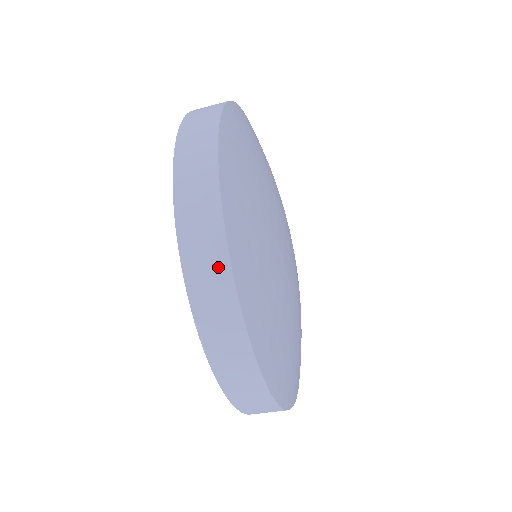
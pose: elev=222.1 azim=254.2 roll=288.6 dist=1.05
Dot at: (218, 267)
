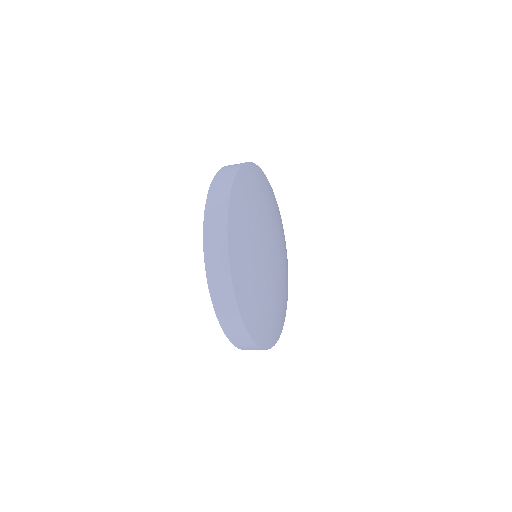
Dot at: (224, 276)
